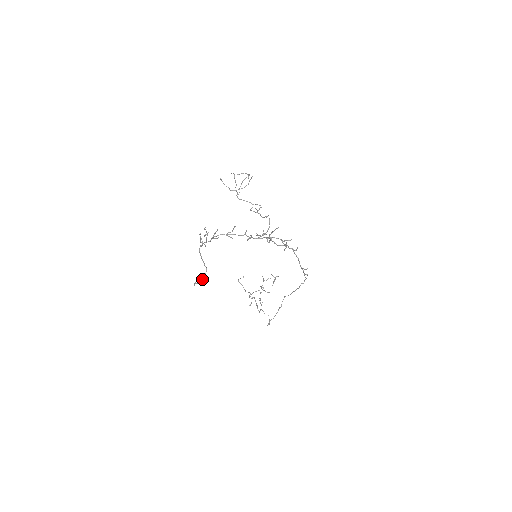
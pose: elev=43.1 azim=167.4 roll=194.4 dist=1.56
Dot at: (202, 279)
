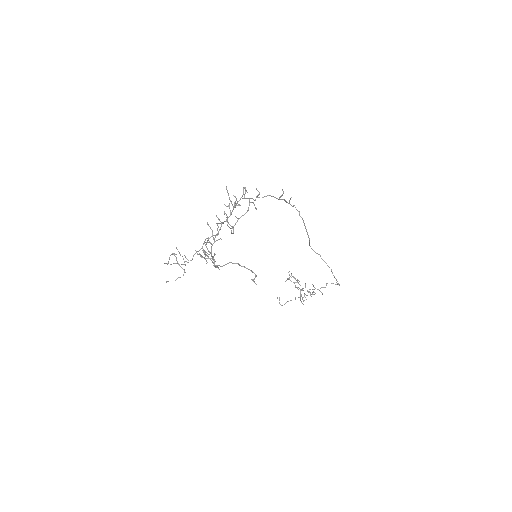
Dot at: occluded
